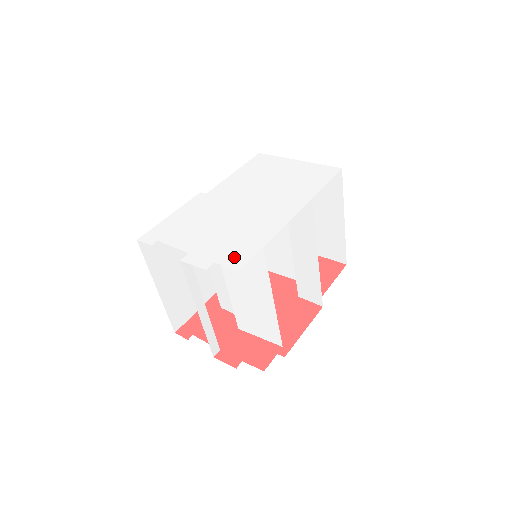
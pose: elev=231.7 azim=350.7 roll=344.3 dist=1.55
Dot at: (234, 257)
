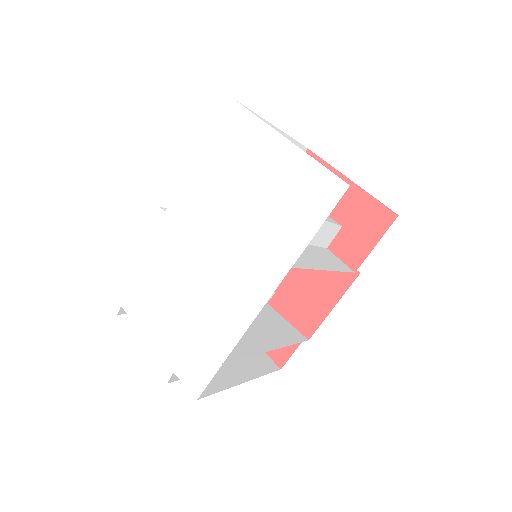
Dot at: (192, 372)
